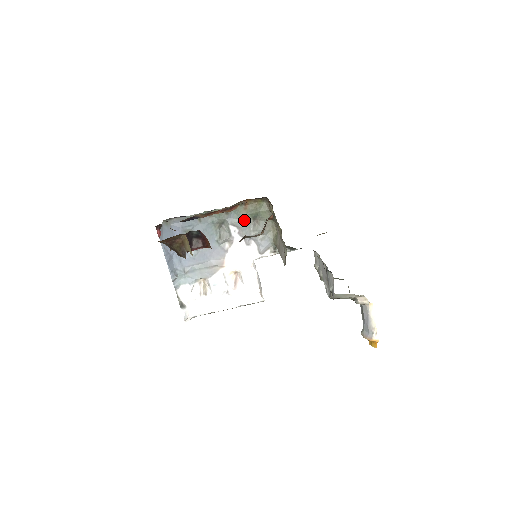
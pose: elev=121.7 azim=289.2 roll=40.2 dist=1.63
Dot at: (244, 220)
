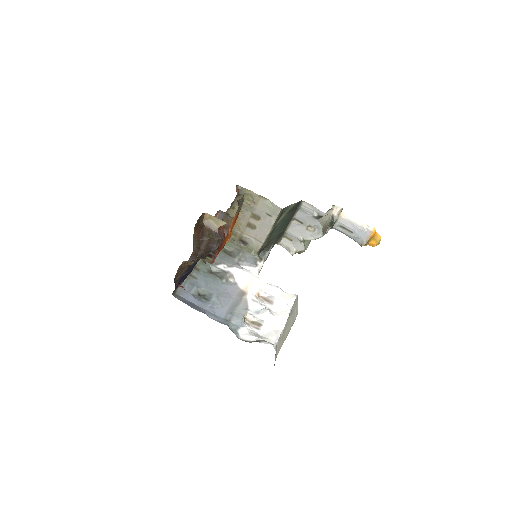
Dot at: (221, 257)
